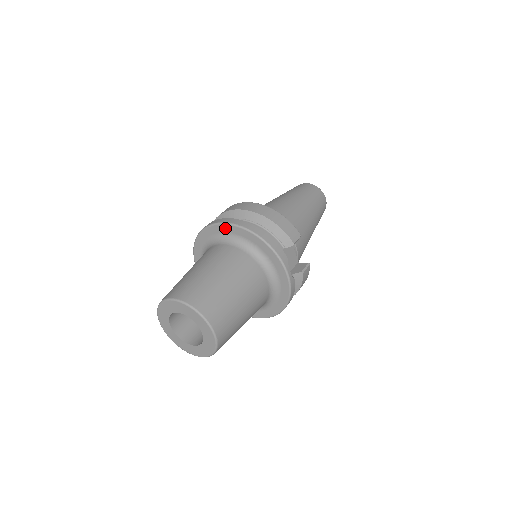
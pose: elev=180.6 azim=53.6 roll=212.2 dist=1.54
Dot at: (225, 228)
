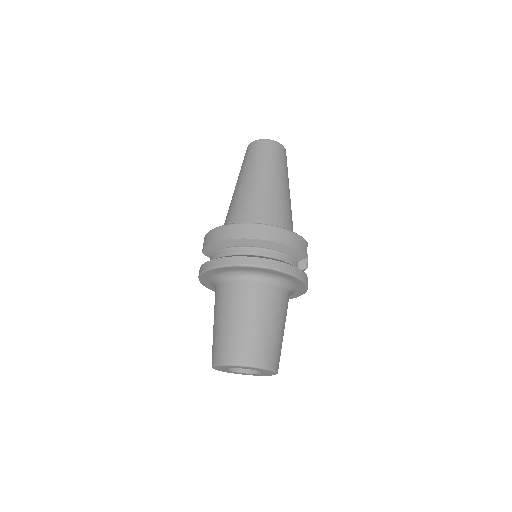
Dot at: (251, 269)
